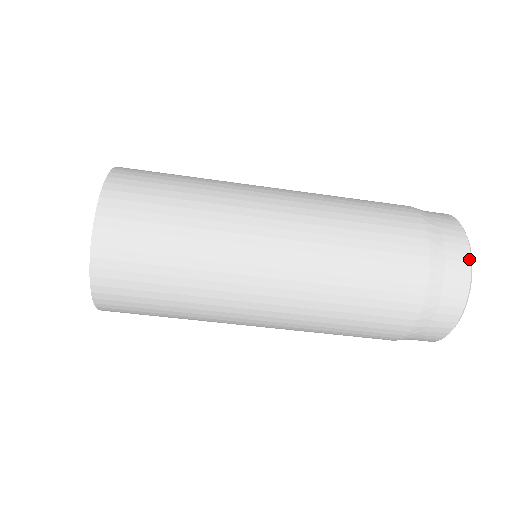
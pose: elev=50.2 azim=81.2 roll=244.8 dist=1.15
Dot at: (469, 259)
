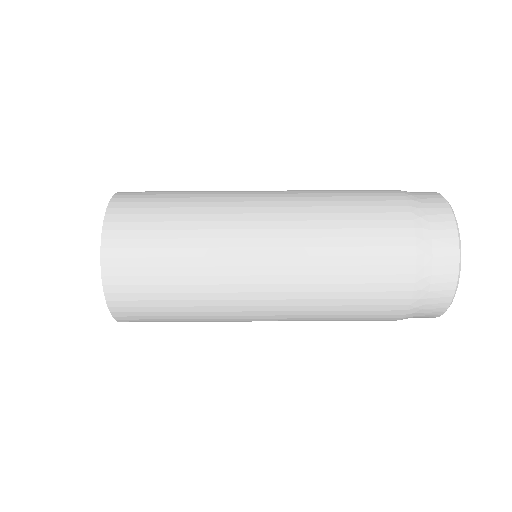
Dot at: occluded
